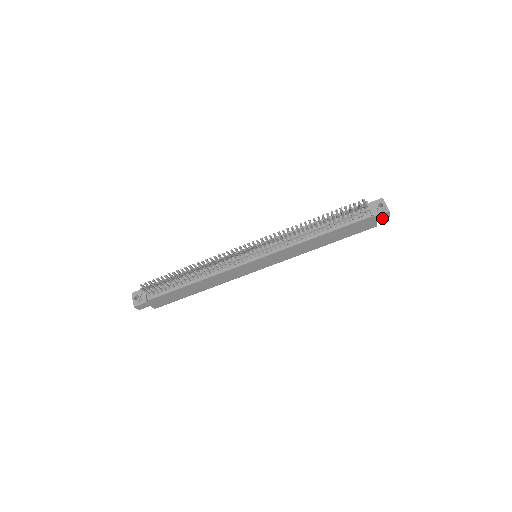
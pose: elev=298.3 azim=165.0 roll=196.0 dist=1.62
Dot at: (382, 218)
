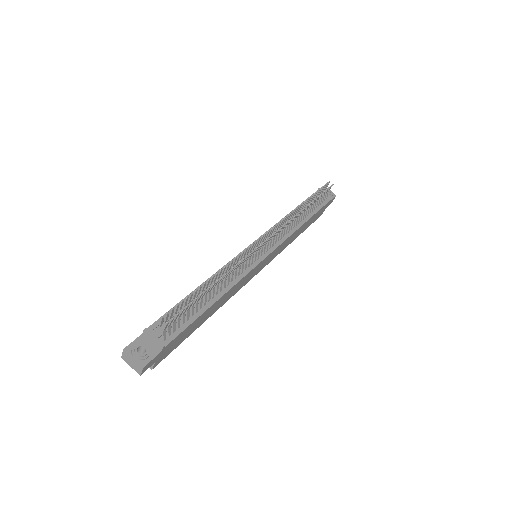
Dot at: (329, 204)
